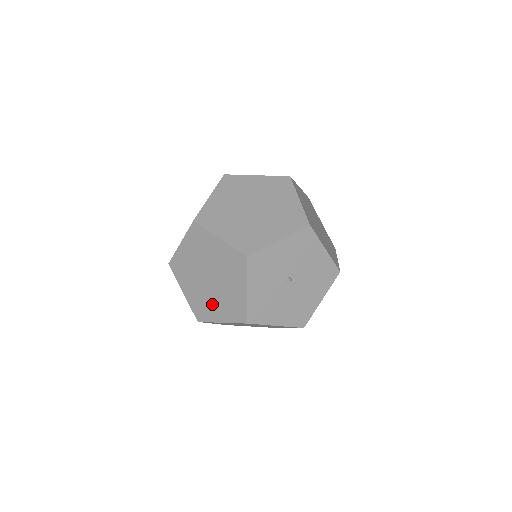
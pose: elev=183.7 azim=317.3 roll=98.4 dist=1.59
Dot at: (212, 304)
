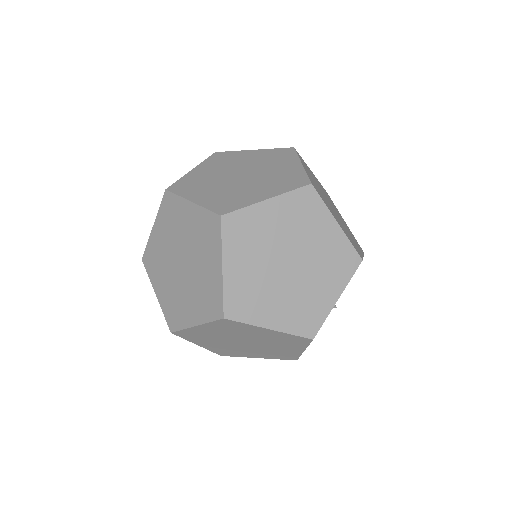
Dot at: (246, 352)
